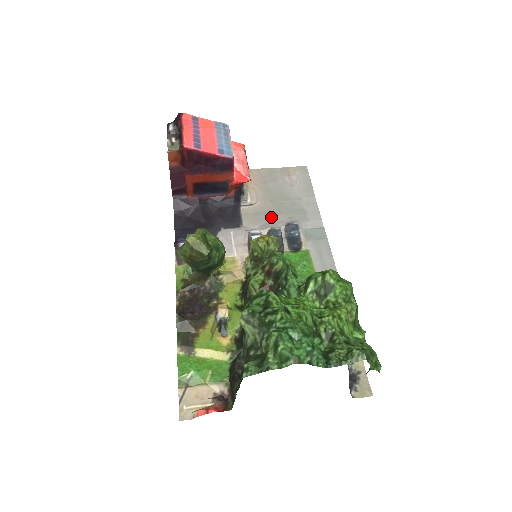
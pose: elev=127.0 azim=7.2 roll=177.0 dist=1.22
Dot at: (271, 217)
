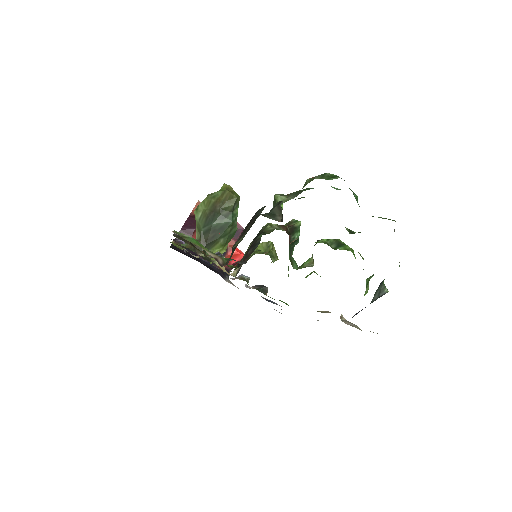
Dot at: occluded
